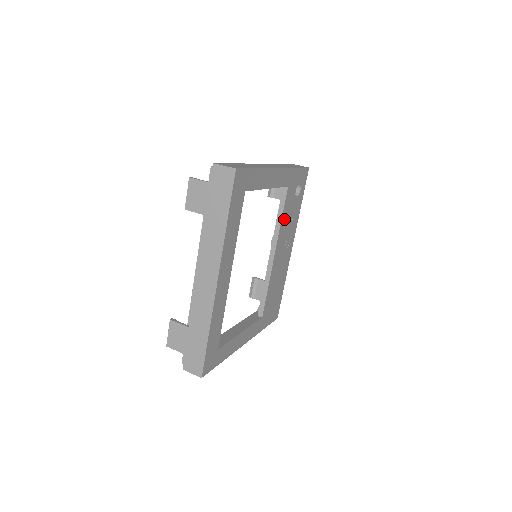
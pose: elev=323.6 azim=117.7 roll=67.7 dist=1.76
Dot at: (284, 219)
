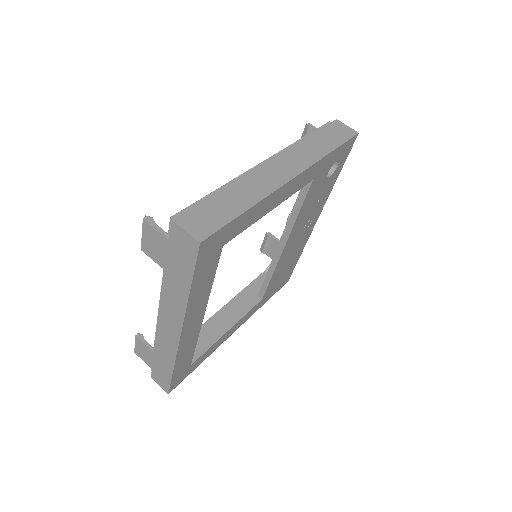
Dot at: (303, 210)
